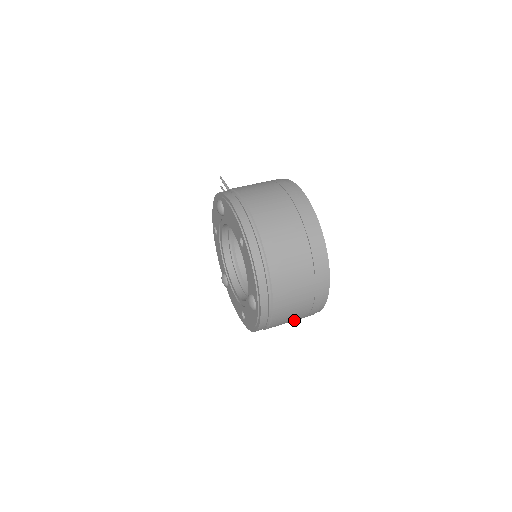
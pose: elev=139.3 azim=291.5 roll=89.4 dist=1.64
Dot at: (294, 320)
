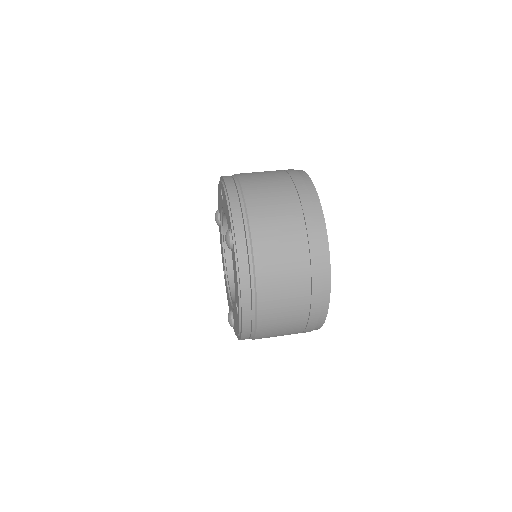
Dot at: (294, 281)
